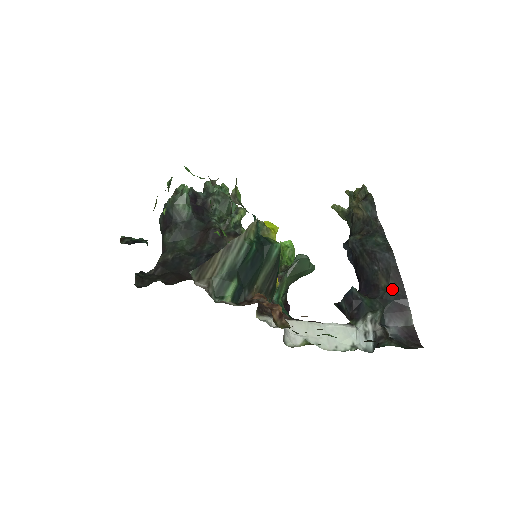
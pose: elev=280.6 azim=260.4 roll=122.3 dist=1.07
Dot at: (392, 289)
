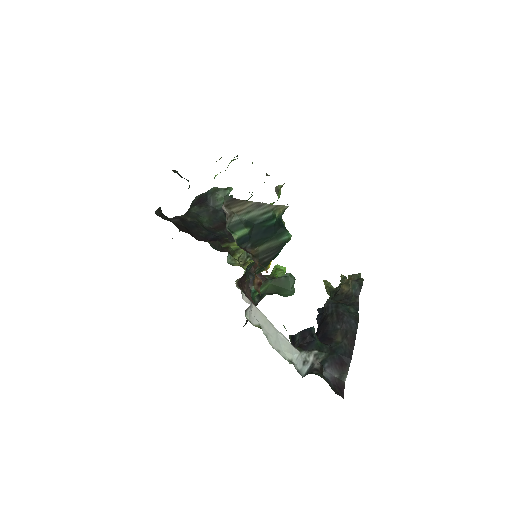
Dot at: (343, 346)
